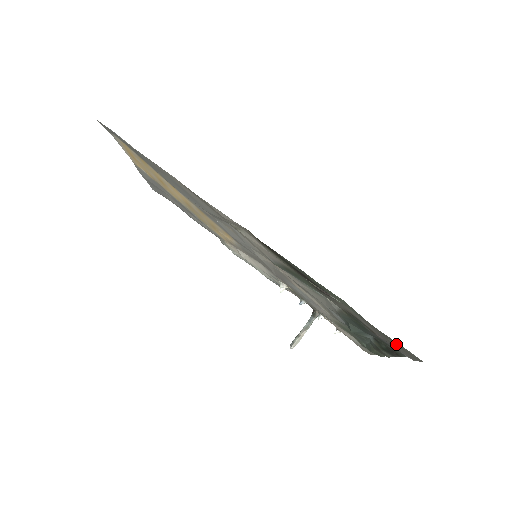
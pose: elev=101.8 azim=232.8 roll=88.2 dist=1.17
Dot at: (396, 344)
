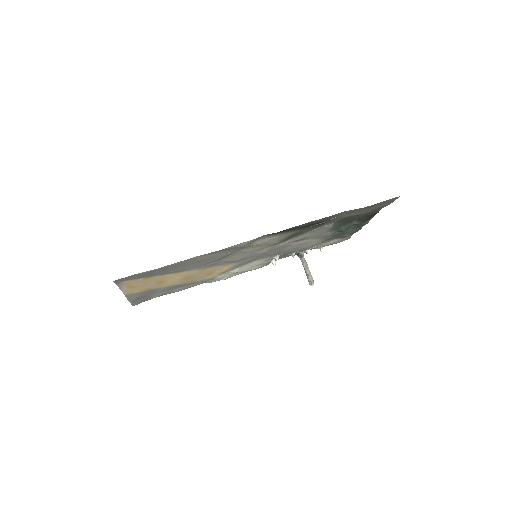
Dot at: (381, 204)
